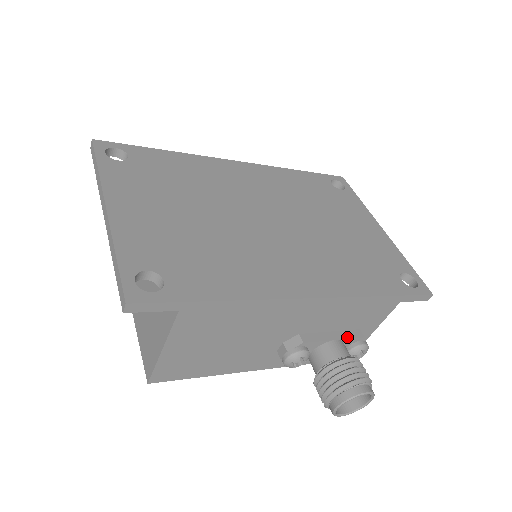
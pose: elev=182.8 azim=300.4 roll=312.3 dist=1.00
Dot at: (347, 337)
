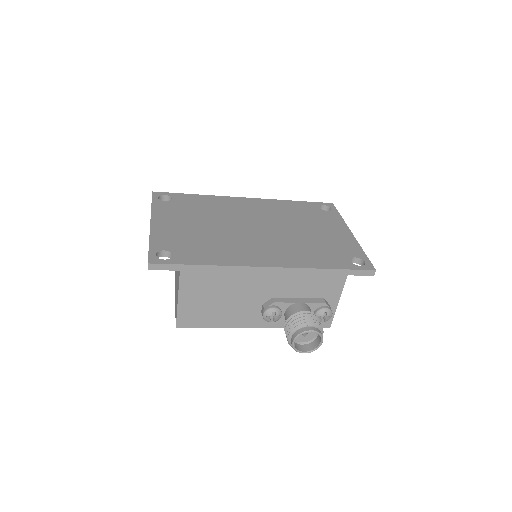
Dot at: (311, 302)
